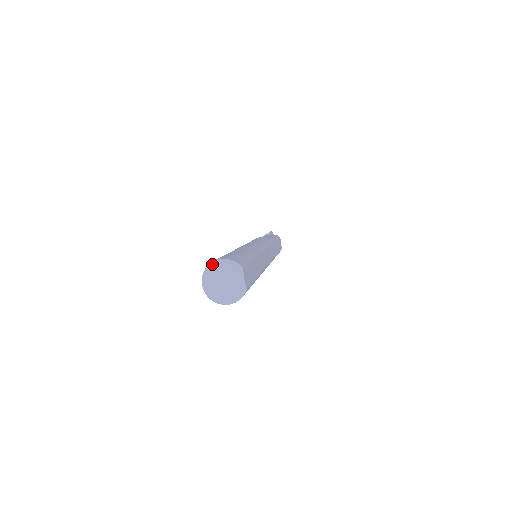
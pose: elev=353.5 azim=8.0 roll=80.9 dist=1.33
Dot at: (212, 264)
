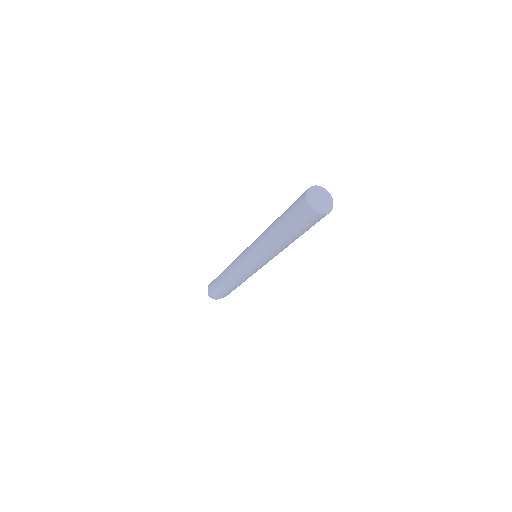
Dot at: (314, 186)
